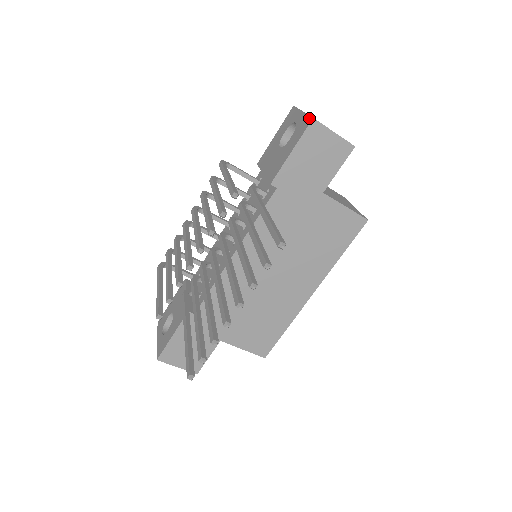
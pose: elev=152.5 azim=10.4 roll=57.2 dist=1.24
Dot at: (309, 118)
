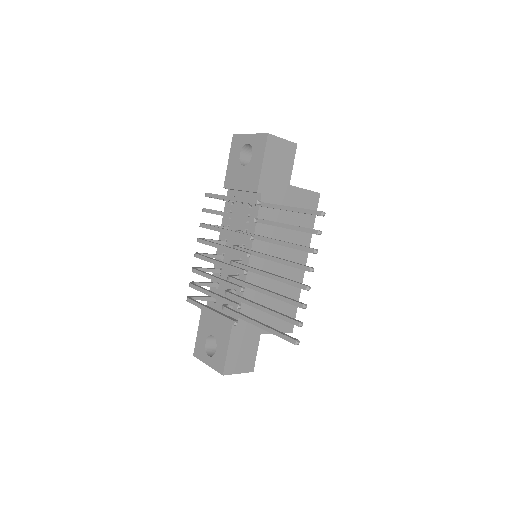
Dot at: (263, 135)
